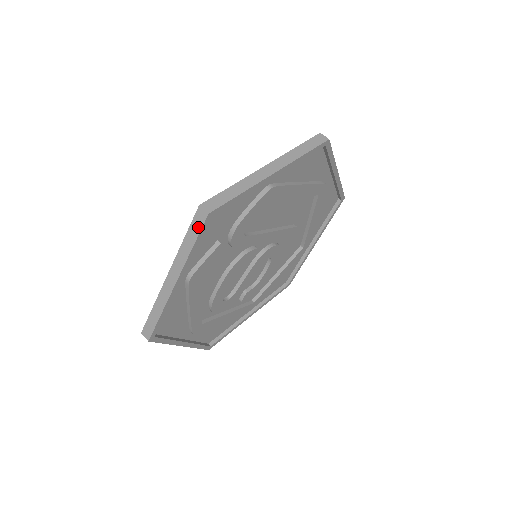
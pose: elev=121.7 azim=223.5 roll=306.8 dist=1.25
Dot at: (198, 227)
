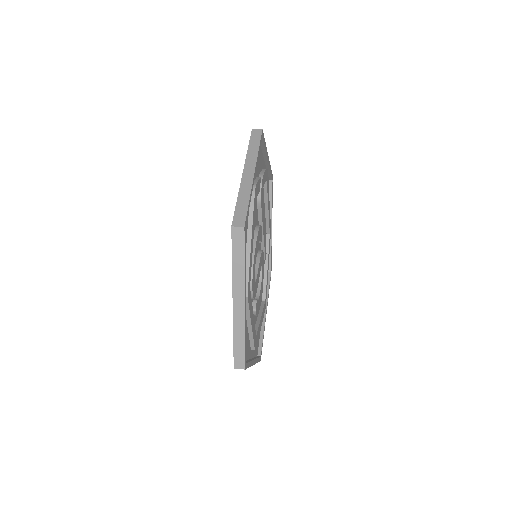
Dot at: (258, 138)
